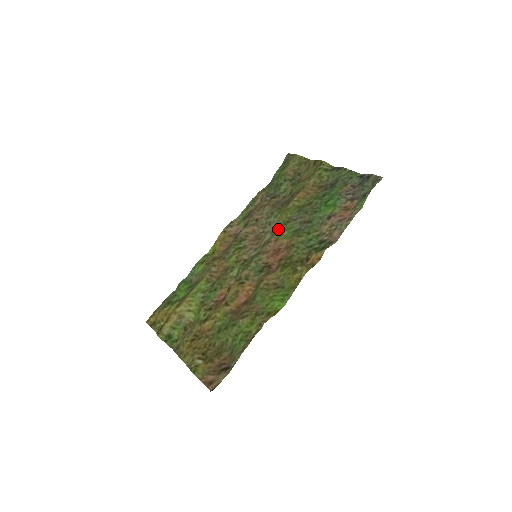
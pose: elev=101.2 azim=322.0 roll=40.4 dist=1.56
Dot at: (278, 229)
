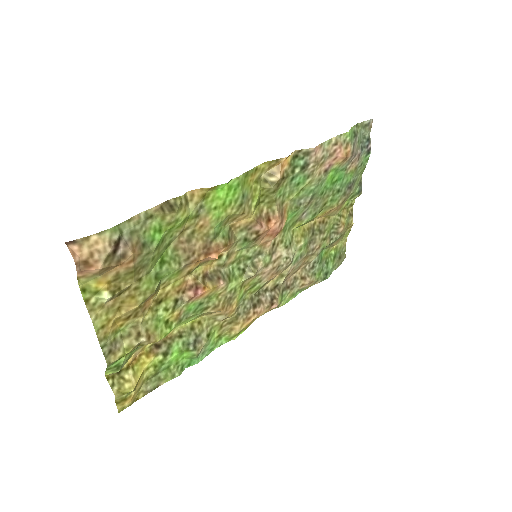
Dot at: (286, 232)
